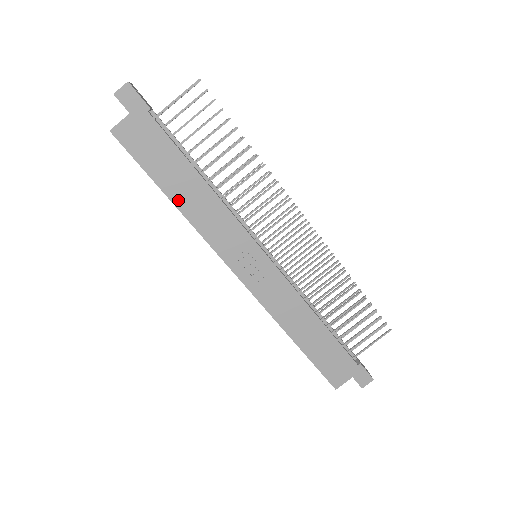
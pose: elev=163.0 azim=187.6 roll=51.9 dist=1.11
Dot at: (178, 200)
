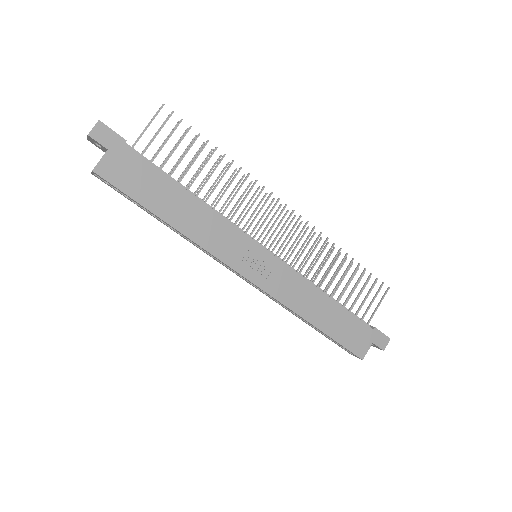
Dot at: (174, 221)
